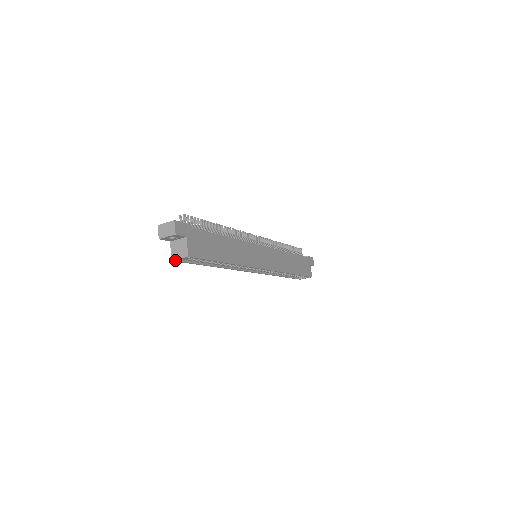
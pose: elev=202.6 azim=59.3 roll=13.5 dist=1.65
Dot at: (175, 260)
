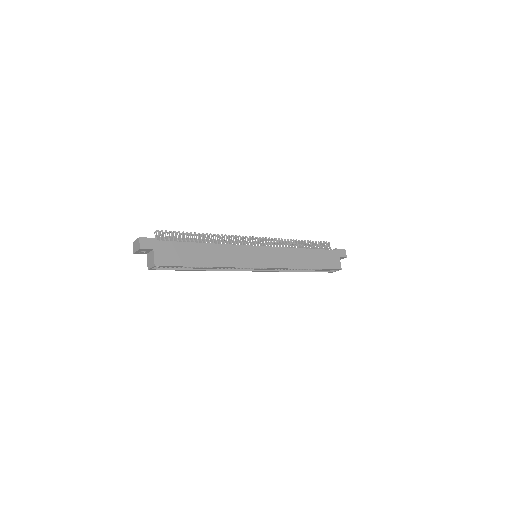
Dot at: (150, 269)
